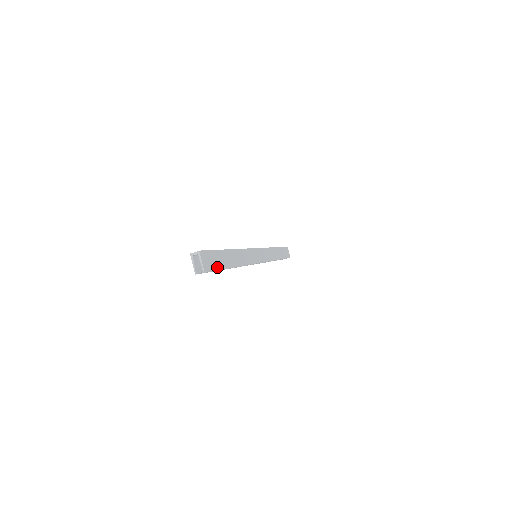
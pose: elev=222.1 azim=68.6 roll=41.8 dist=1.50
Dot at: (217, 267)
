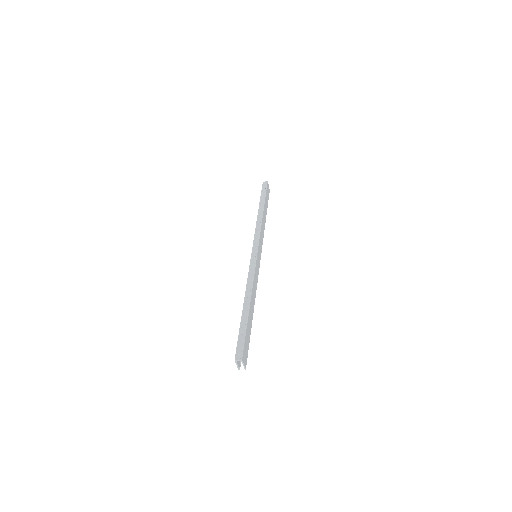
Dot at: (248, 345)
